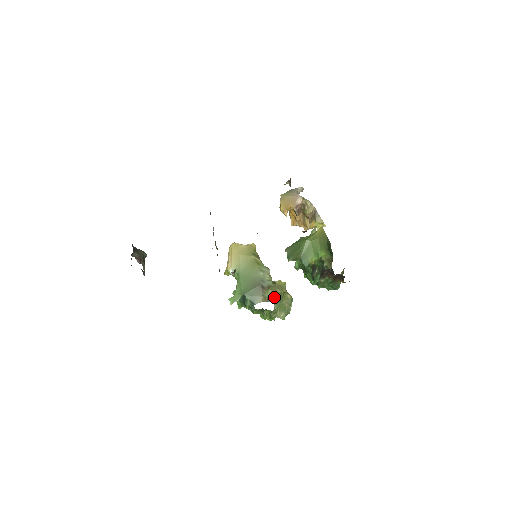
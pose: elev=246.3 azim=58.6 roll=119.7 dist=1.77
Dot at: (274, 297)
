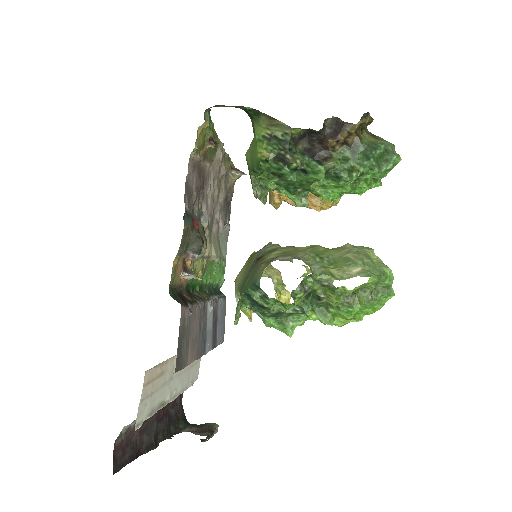
Dot at: (293, 255)
